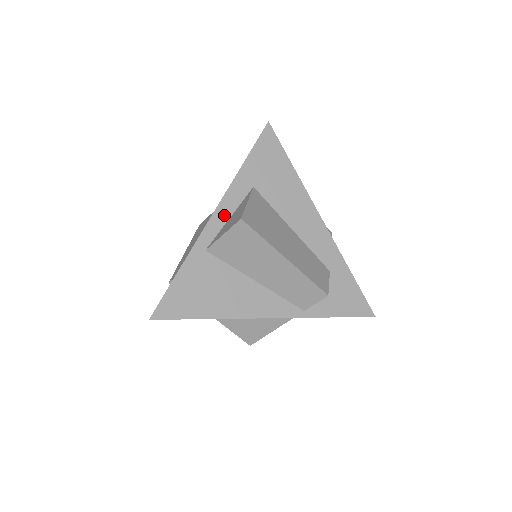
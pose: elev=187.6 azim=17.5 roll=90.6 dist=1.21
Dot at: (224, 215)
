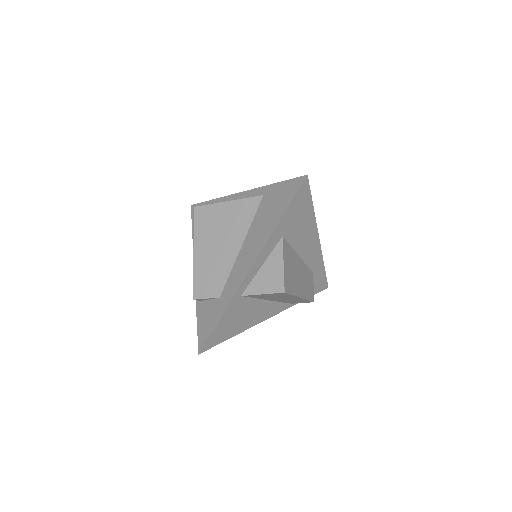
Dot at: (258, 266)
